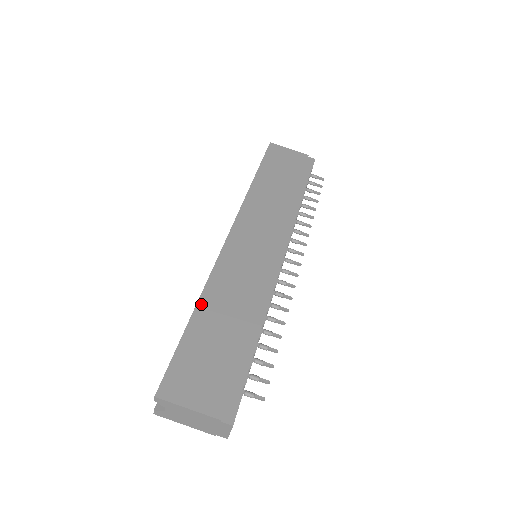
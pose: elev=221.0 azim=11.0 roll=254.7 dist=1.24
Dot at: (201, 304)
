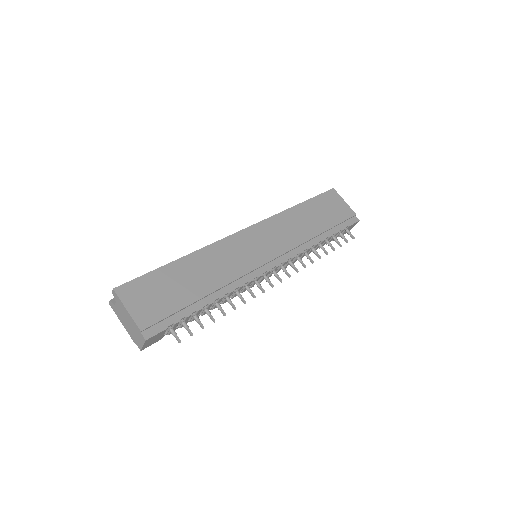
Dot at: (188, 257)
